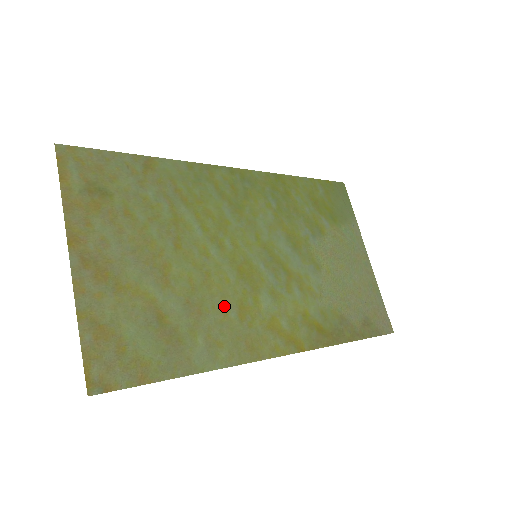
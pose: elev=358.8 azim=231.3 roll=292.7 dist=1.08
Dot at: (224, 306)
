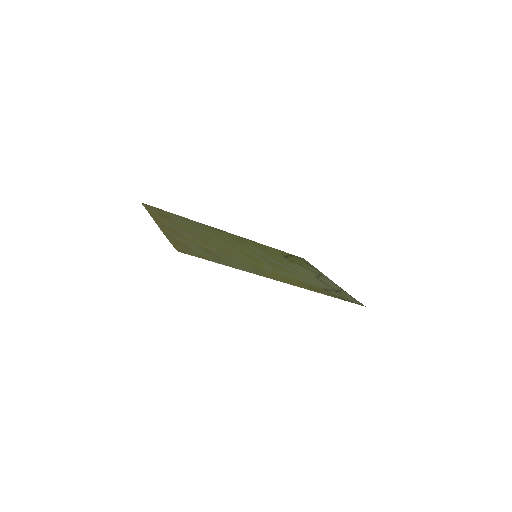
Dot at: (243, 260)
